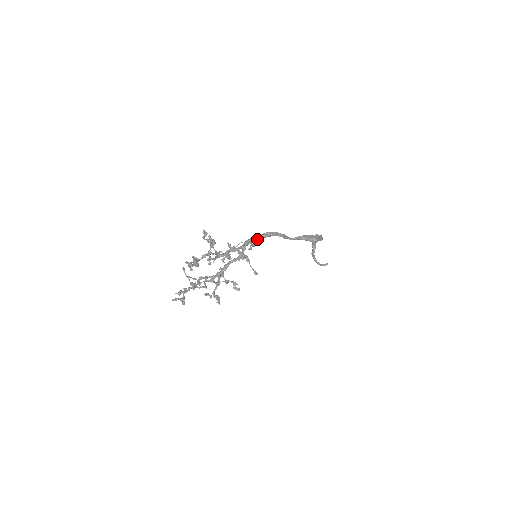
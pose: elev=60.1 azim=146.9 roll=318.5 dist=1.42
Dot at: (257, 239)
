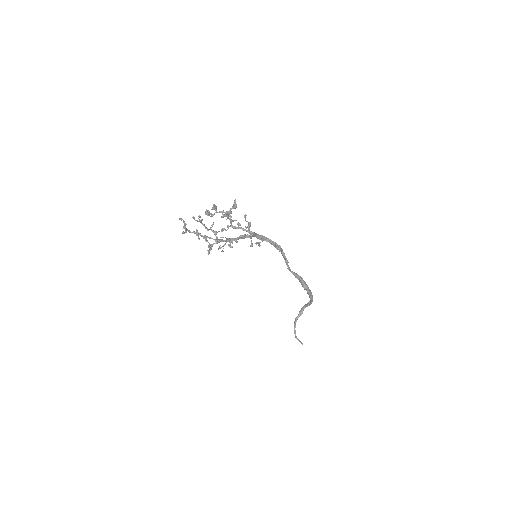
Dot at: (266, 240)
